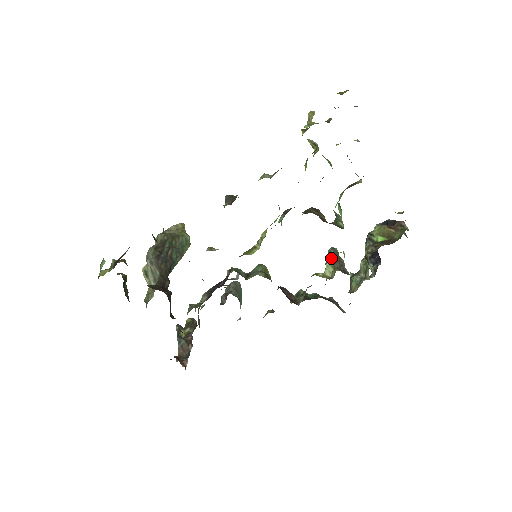
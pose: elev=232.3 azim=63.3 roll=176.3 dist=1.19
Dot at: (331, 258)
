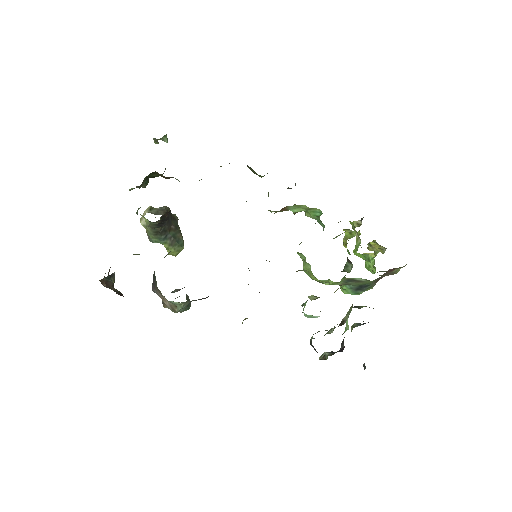
Dot at: occluded
